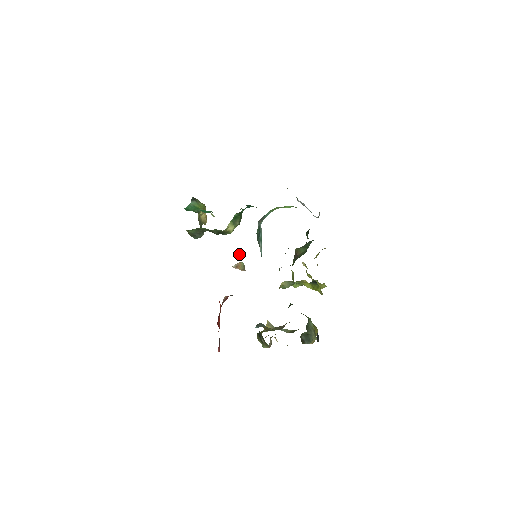
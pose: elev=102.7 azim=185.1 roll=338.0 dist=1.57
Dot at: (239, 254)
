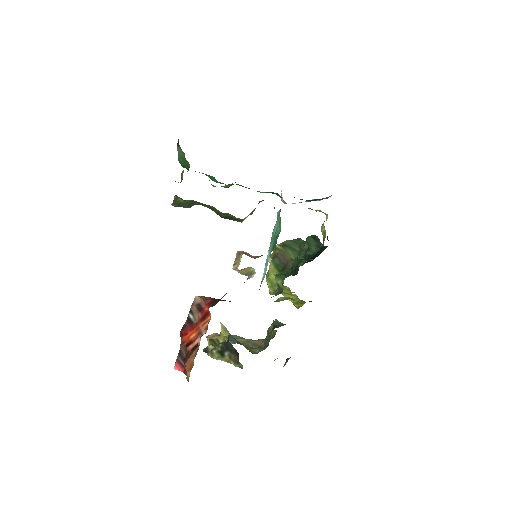
Dot at: (244, 252)
